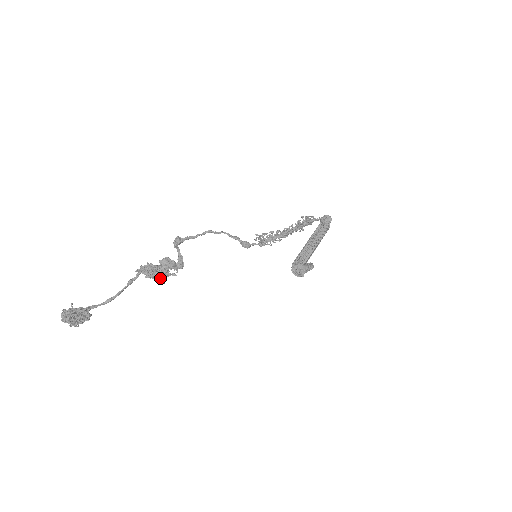
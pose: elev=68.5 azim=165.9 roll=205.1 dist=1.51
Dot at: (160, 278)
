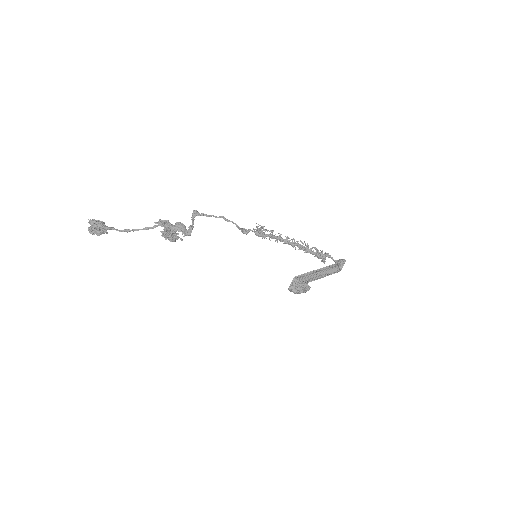
Dot at: (166, 227)
